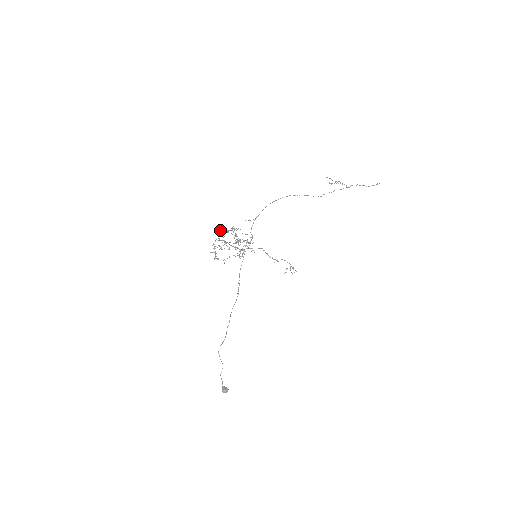
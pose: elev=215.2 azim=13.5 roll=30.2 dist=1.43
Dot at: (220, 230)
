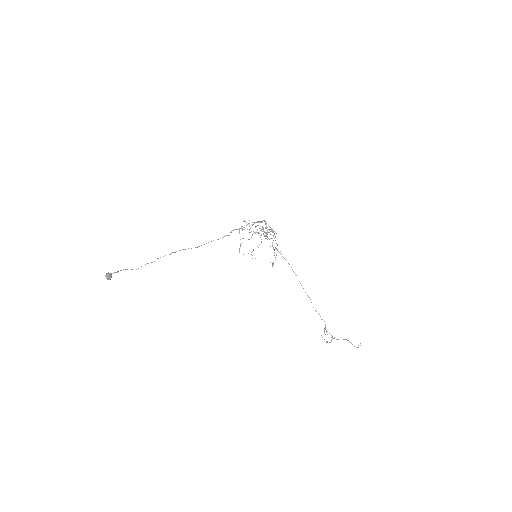
Dot at: (262, 226)
